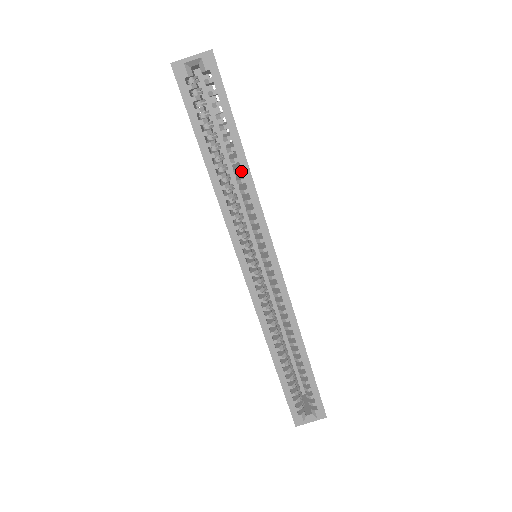
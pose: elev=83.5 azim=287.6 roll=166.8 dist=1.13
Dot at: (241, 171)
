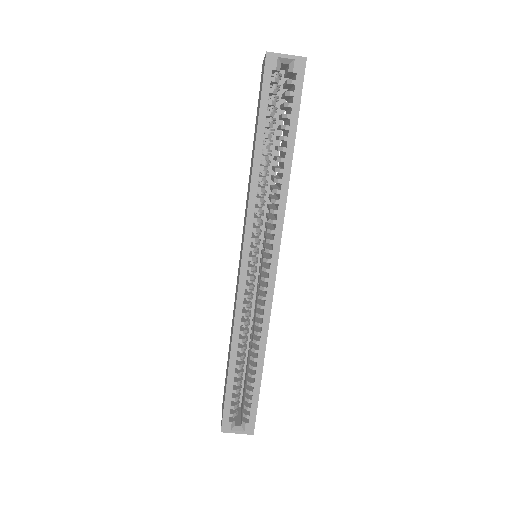
Dot at: (282, 172)
